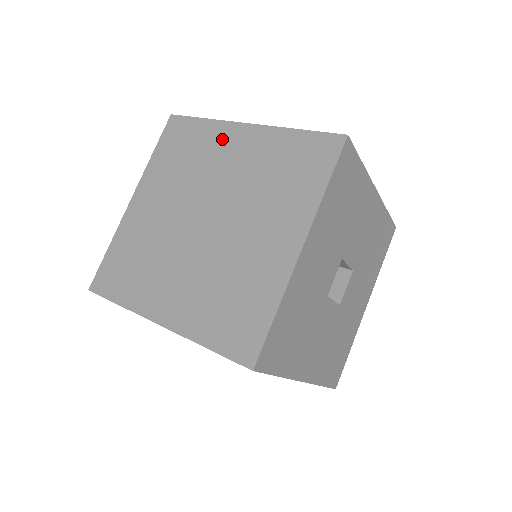
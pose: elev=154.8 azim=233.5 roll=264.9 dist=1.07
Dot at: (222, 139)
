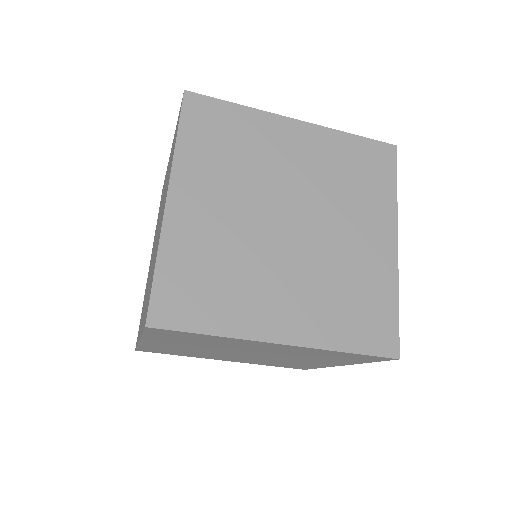
Dot at: (274, 132)
